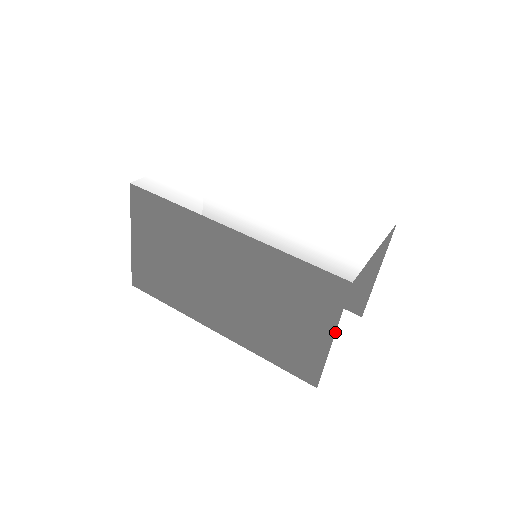
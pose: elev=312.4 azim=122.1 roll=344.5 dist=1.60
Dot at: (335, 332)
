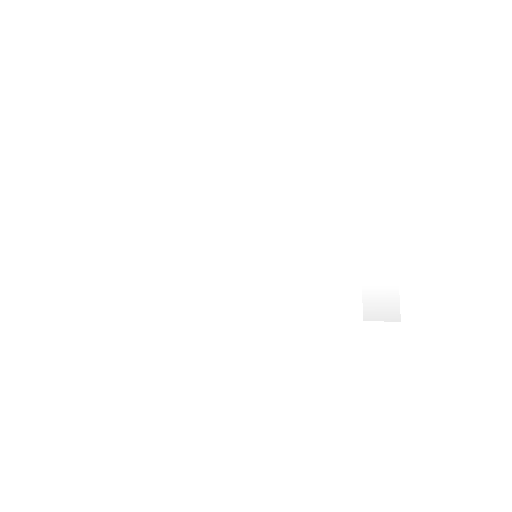
Dot at: occluded
